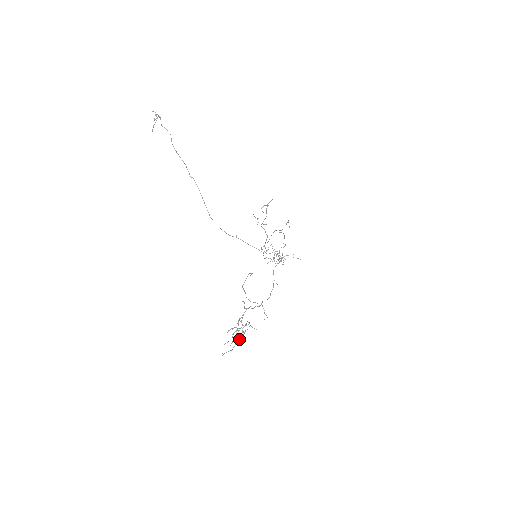
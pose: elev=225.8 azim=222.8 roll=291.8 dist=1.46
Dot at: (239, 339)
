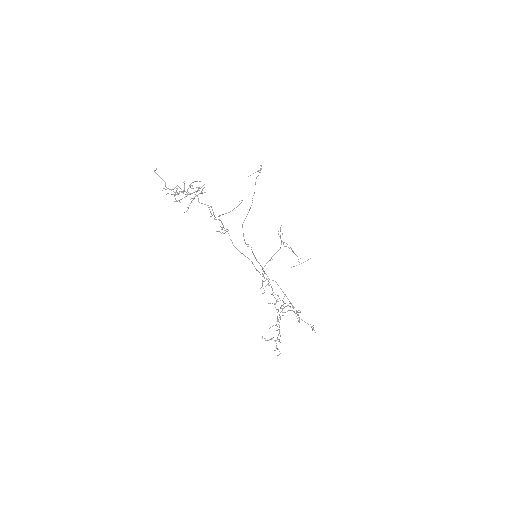
Dot at: (179, 200)
